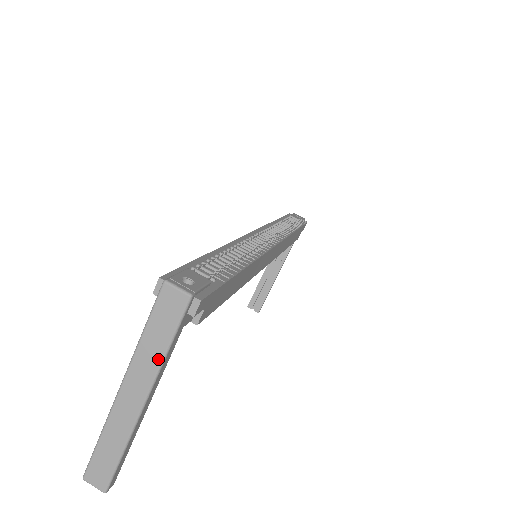
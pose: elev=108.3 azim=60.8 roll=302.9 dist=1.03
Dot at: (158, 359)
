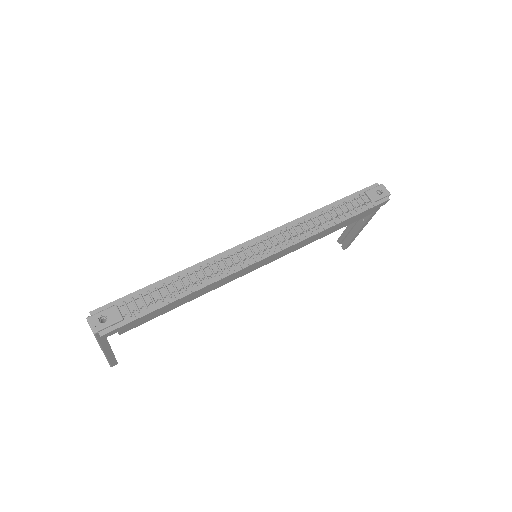
Dot at: (98, 343)
